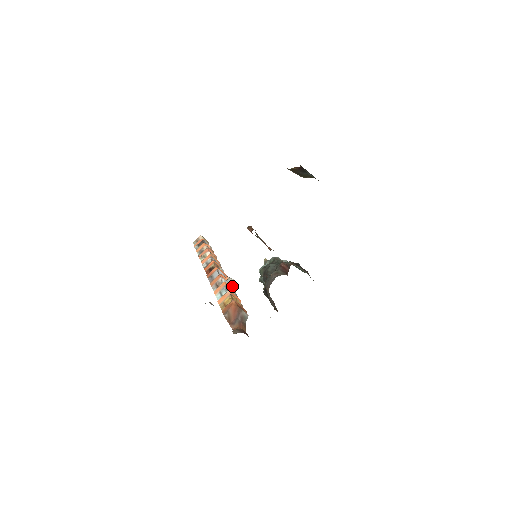
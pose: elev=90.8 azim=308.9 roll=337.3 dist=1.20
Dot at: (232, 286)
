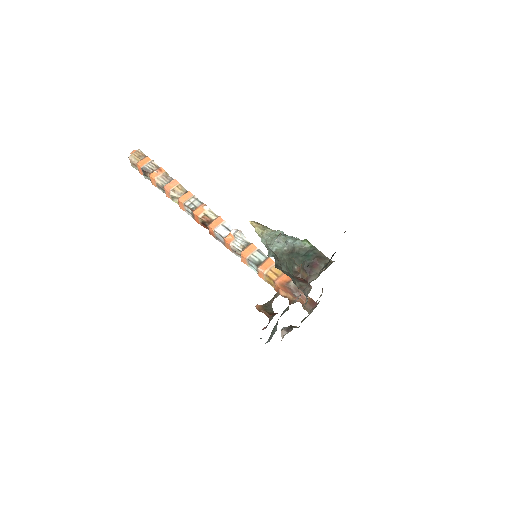
Dot at: (243, 239)
